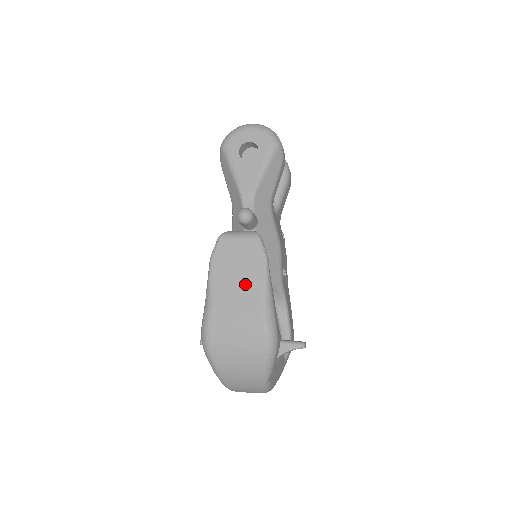
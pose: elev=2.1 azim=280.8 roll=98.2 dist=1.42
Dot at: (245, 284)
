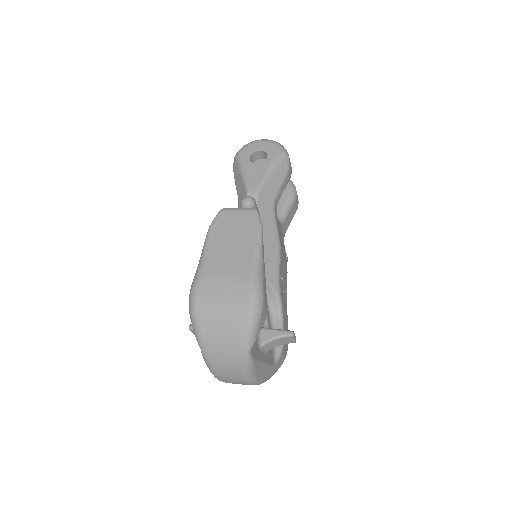
Dot at: (238, 248)
